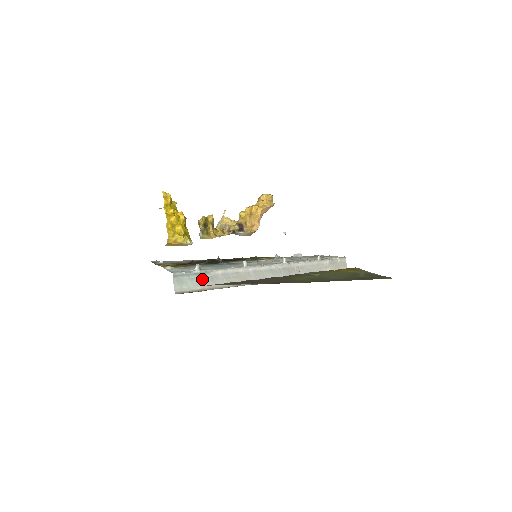
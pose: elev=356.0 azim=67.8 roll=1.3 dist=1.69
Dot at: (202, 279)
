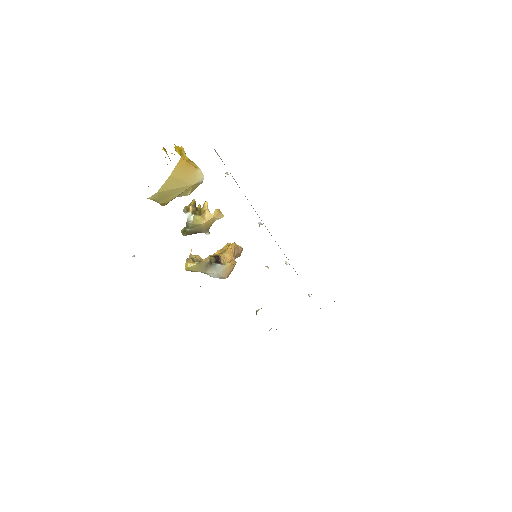
Dot at: occluded
